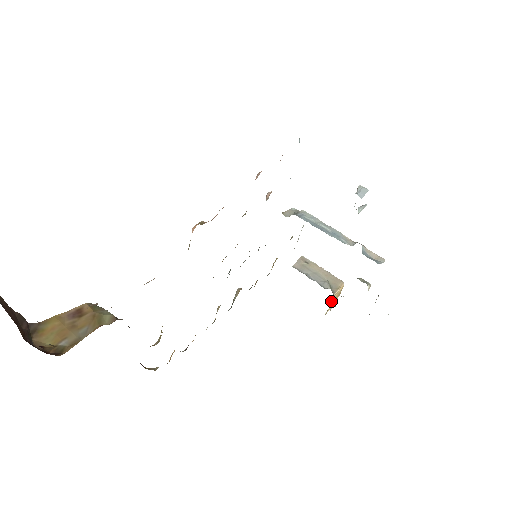
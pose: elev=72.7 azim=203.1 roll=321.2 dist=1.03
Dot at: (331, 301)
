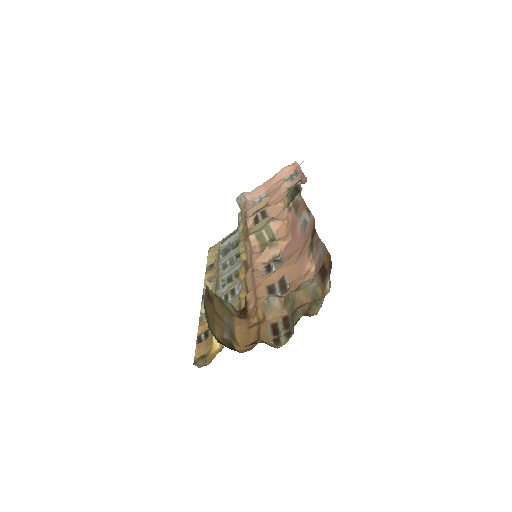
Dot at: occluded
